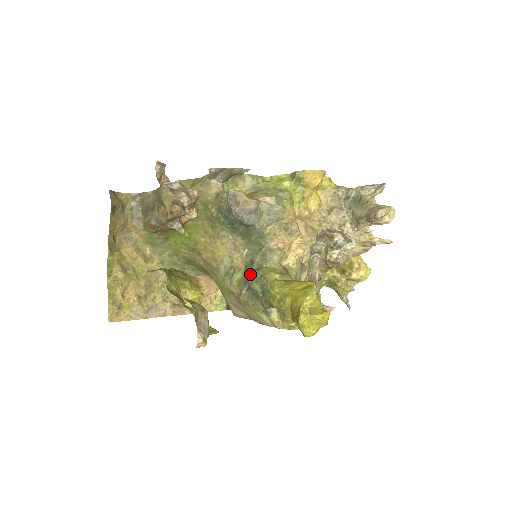
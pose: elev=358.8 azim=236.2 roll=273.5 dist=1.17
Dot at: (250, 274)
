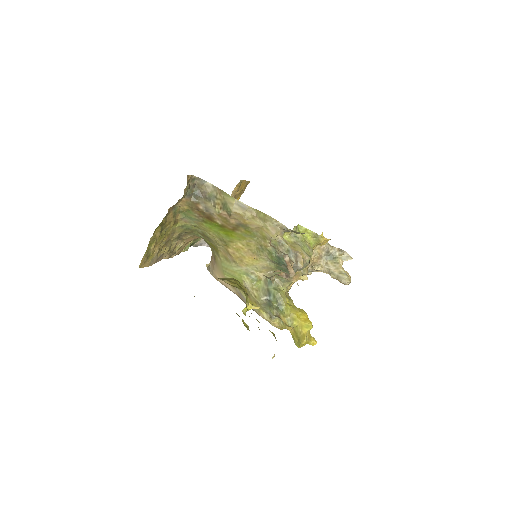
Dot at: (271, 291)
